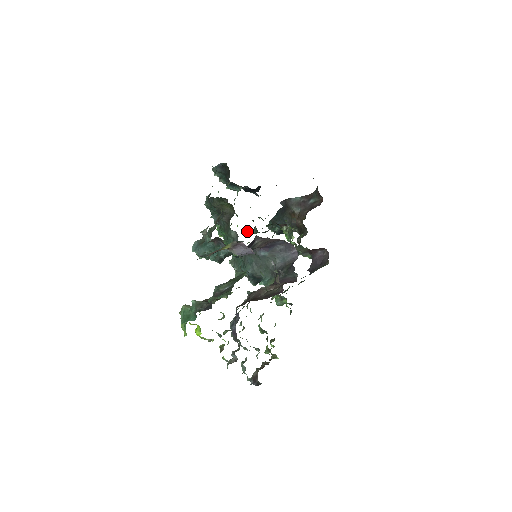
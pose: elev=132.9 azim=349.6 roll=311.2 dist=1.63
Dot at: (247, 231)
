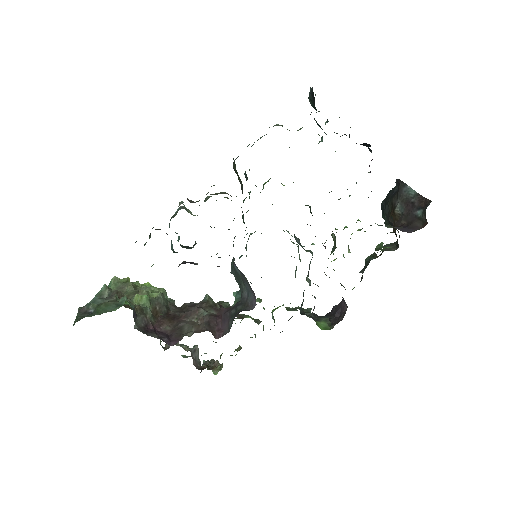
Dot at: occluded
